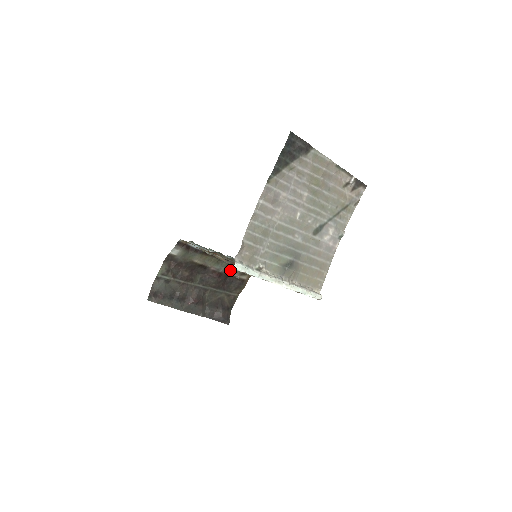
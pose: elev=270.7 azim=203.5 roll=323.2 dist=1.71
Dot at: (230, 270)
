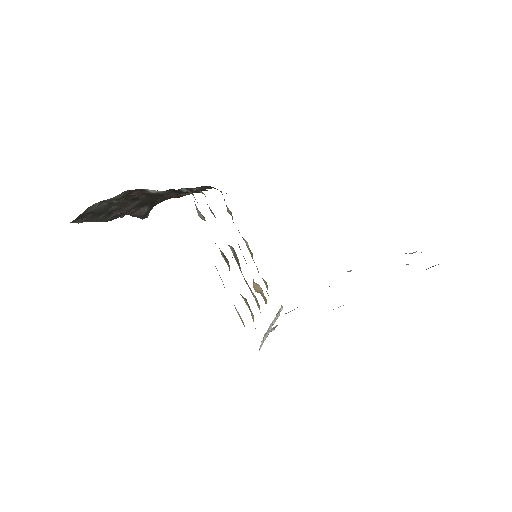
Dot at: occluded
